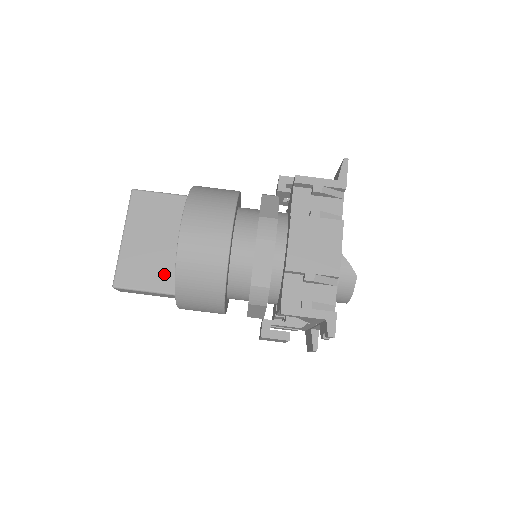
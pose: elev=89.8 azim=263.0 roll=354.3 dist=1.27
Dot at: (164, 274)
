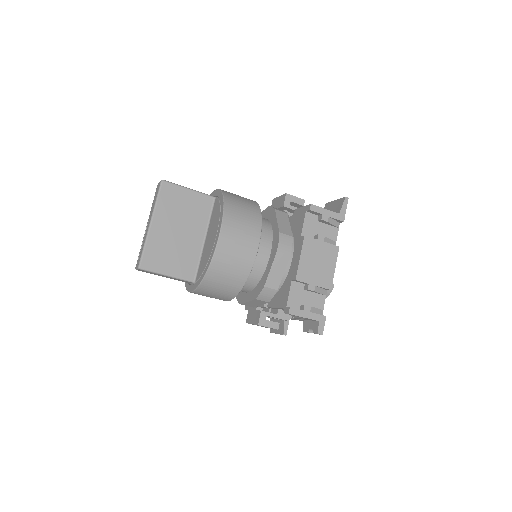
Dot at: (185, 263)
